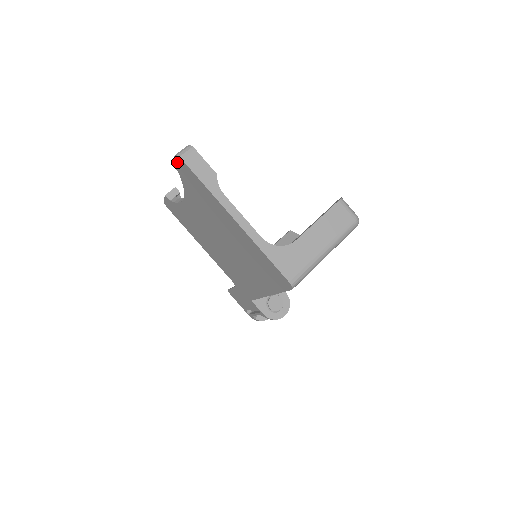
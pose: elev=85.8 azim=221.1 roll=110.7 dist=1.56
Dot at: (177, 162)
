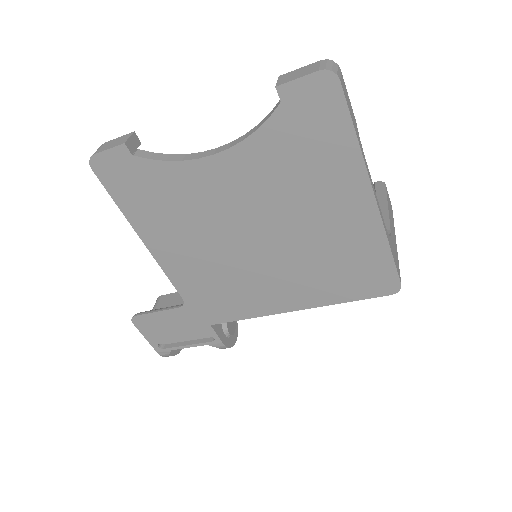
Dot at: (309, 83)
